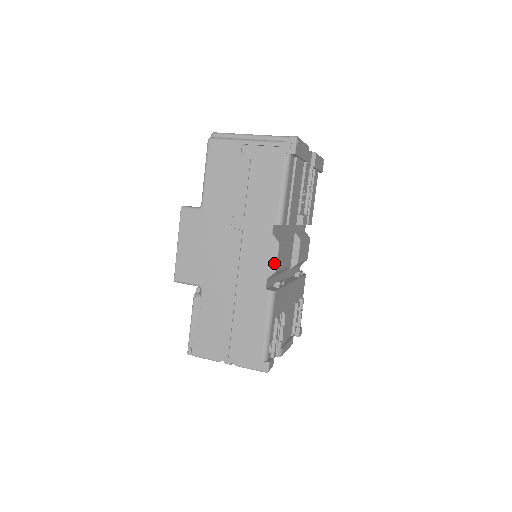
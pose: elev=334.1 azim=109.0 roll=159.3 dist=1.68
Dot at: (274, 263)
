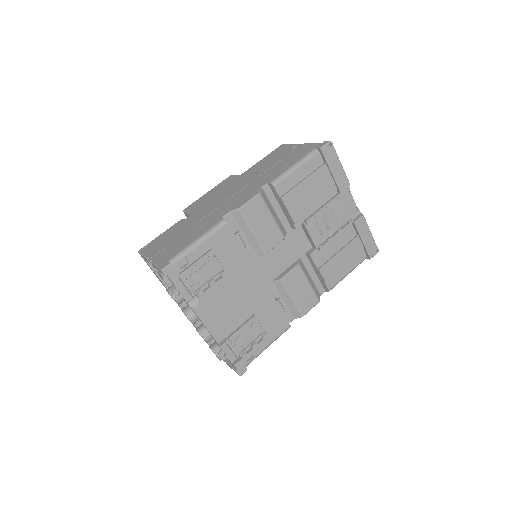
Dot at: (244, 203)
